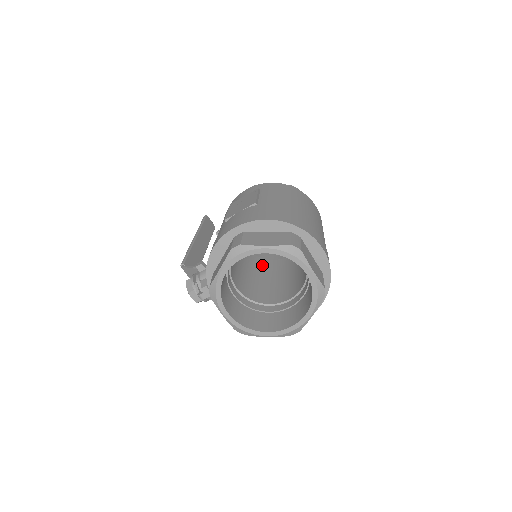
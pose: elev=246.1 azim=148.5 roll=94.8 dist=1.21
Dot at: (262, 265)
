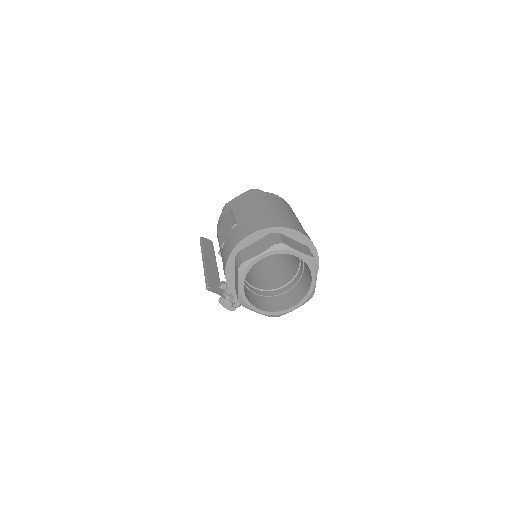
Dot at: (264, 258)
